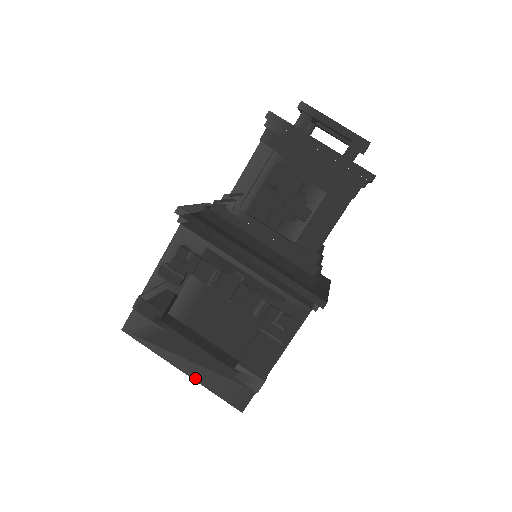
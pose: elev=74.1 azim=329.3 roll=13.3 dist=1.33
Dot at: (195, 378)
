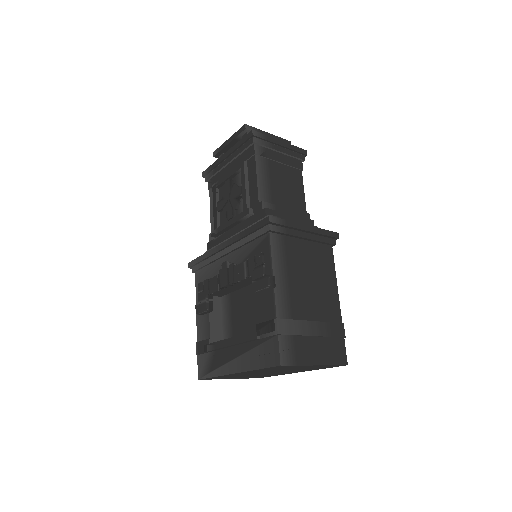
Dot at: (243, 370)
